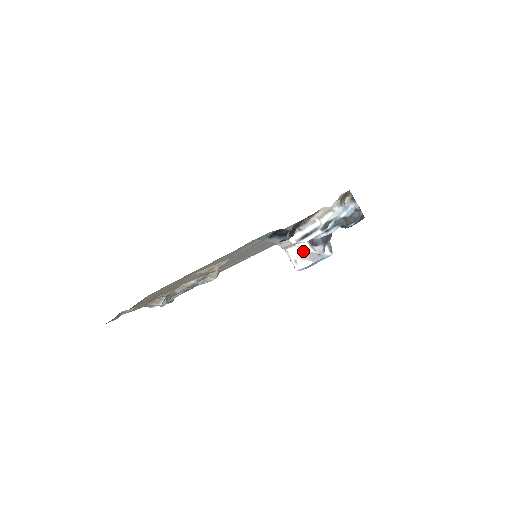
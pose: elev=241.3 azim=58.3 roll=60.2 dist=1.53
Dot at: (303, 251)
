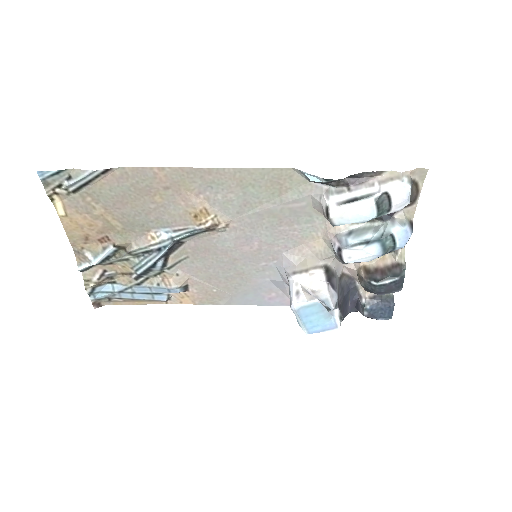
Dot at: (313, 286)
